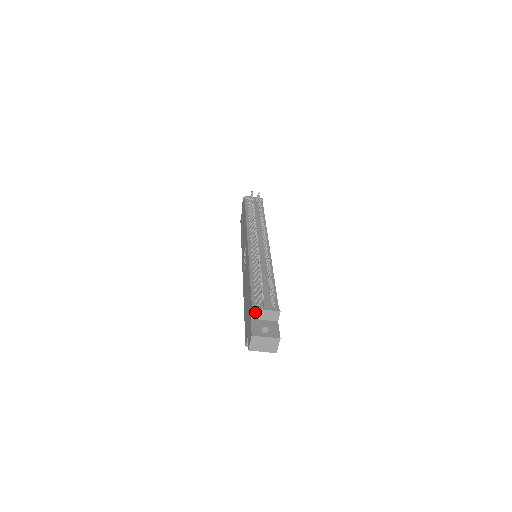
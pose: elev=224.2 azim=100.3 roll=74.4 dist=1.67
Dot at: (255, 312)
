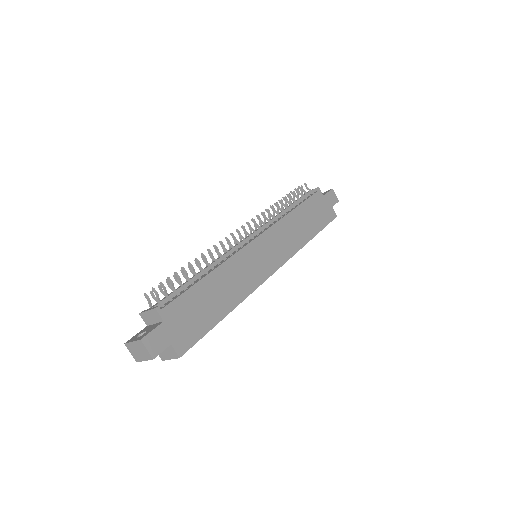
Dot at: (144, 317)
